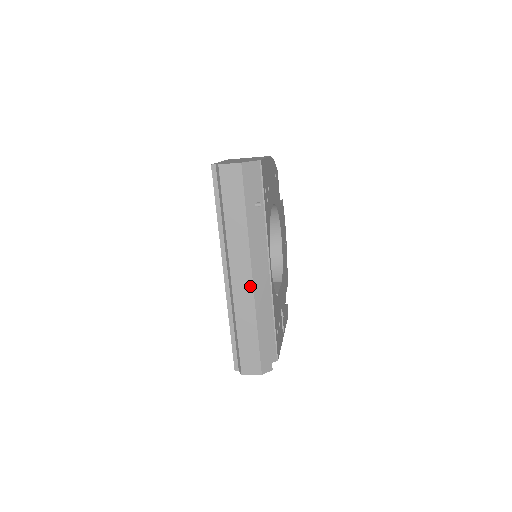
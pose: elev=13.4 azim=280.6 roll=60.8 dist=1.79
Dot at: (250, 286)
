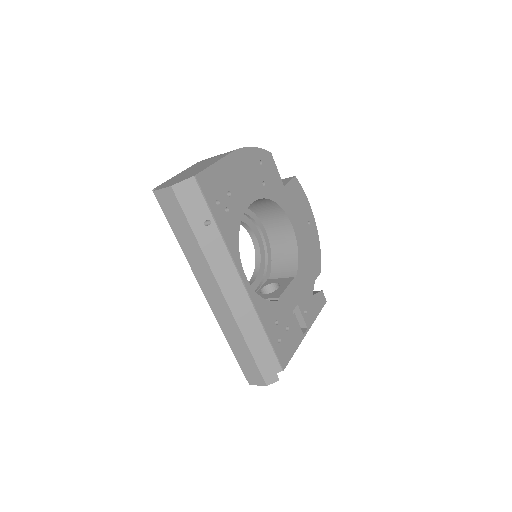
Dot at: (225, 305)
